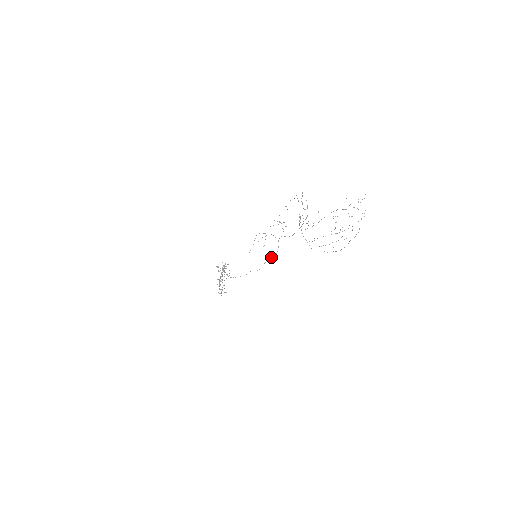
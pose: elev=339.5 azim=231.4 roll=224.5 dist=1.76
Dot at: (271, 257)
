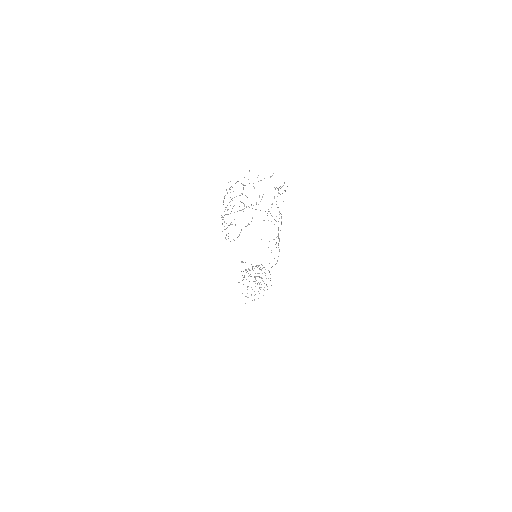
Dot at: occluded
